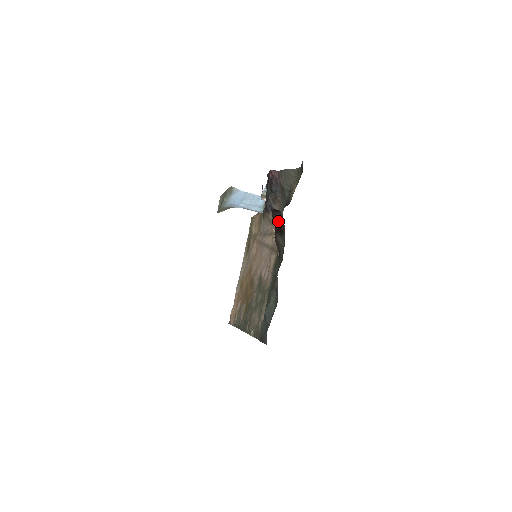
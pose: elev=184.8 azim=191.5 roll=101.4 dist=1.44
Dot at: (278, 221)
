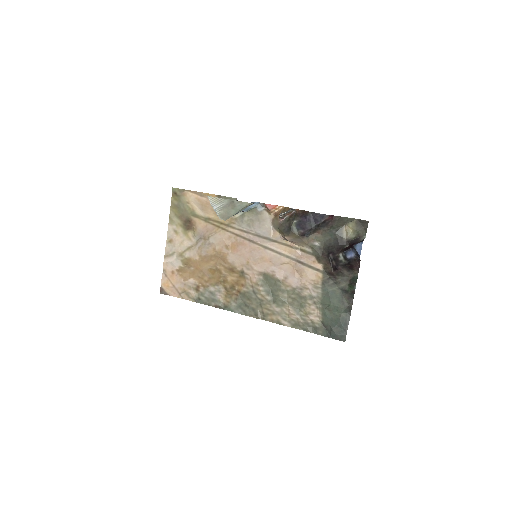
Dot at: (355, 265)
